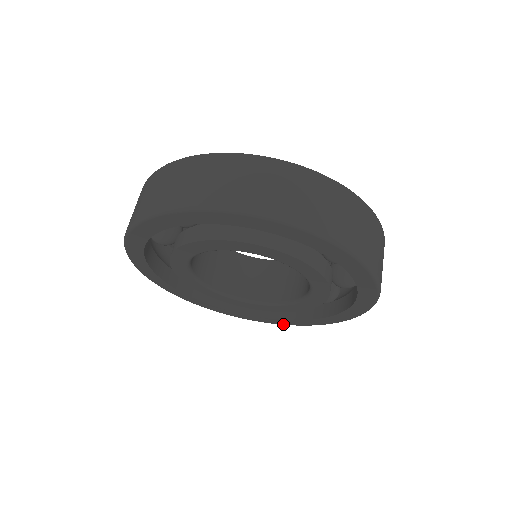
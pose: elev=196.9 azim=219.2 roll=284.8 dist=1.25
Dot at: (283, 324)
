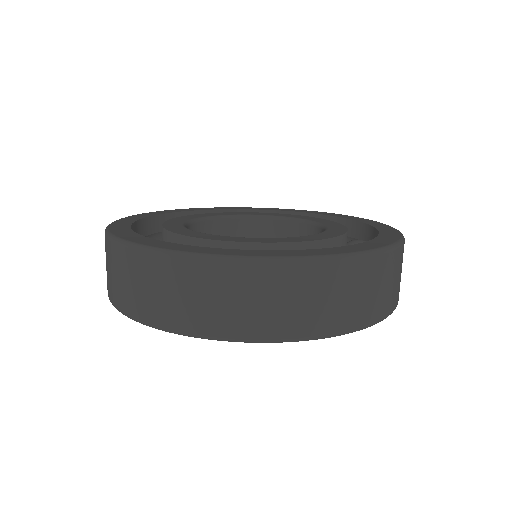
Dot at: occluded
